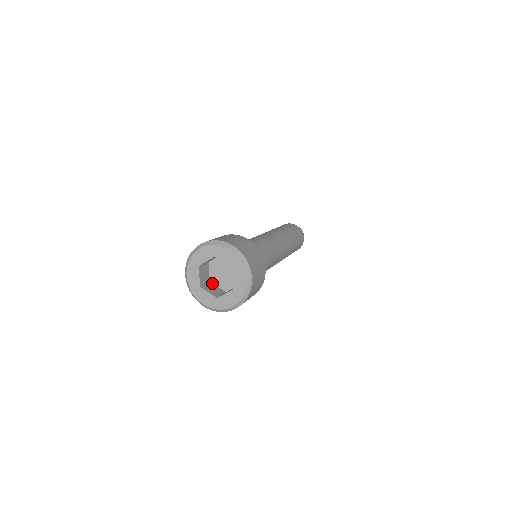
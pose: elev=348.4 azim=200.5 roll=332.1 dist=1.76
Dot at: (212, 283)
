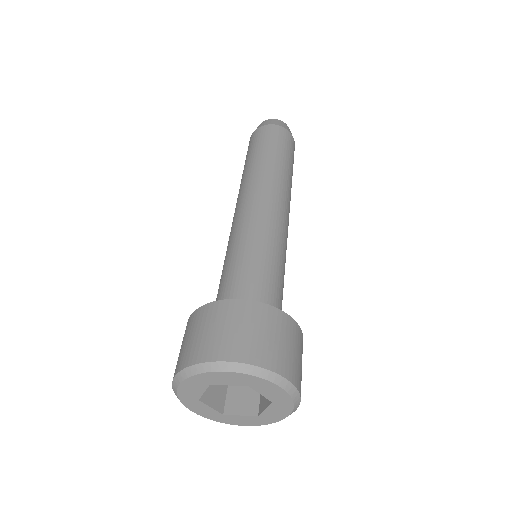
Dot at: occluded
